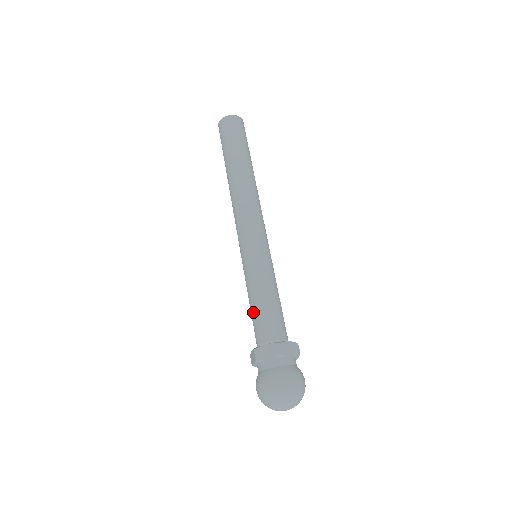
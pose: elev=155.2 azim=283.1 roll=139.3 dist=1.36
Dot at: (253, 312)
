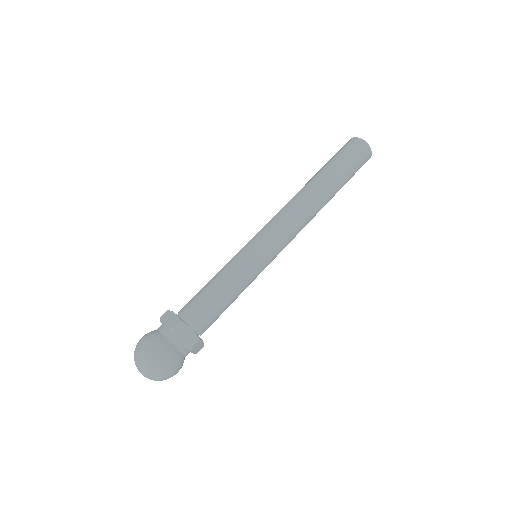
Dot at: (202, 288)
